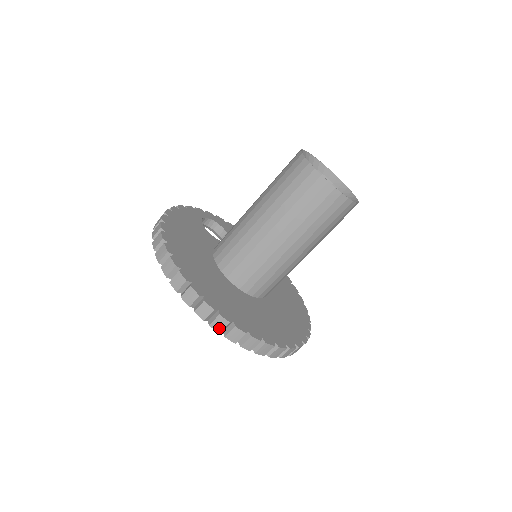
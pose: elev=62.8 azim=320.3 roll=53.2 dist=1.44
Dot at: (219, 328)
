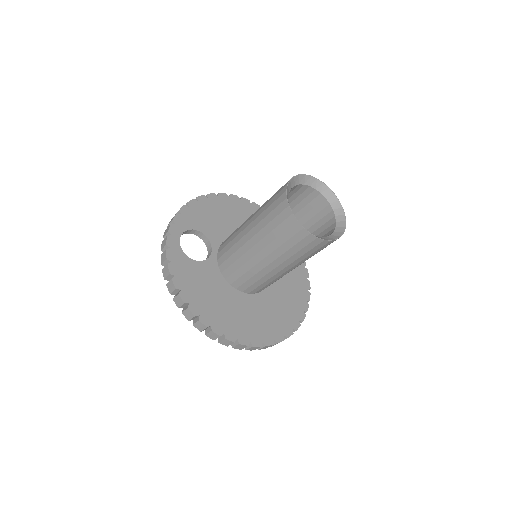
Dot at: occluded
